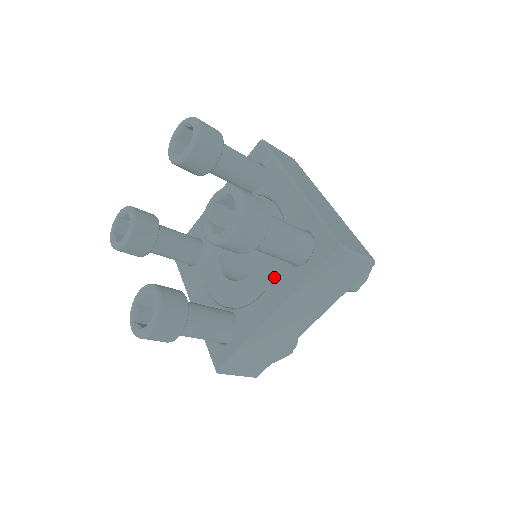
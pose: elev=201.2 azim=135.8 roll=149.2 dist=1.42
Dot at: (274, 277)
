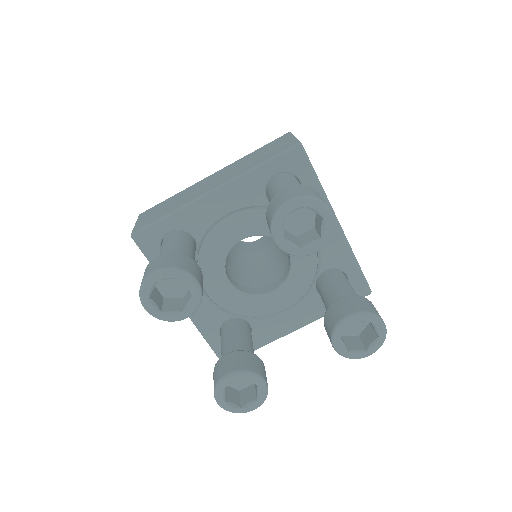
Dot at: (302, 302)
